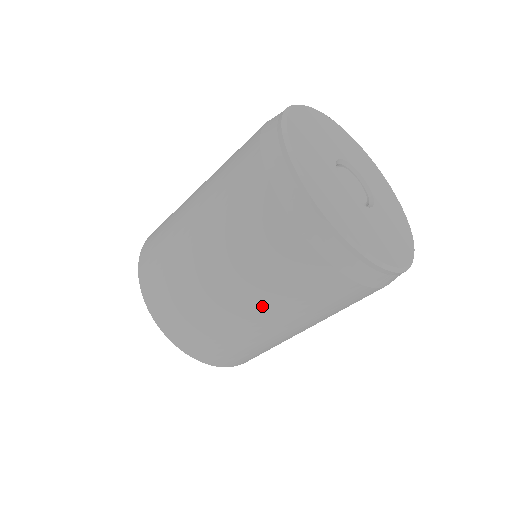
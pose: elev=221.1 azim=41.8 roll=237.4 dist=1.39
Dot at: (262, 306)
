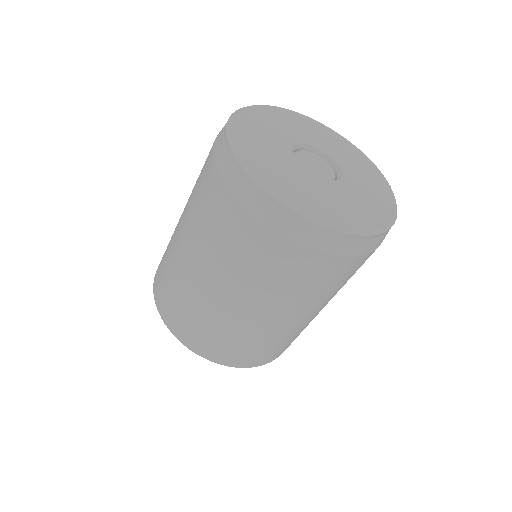
Dot at: (224, 280)
